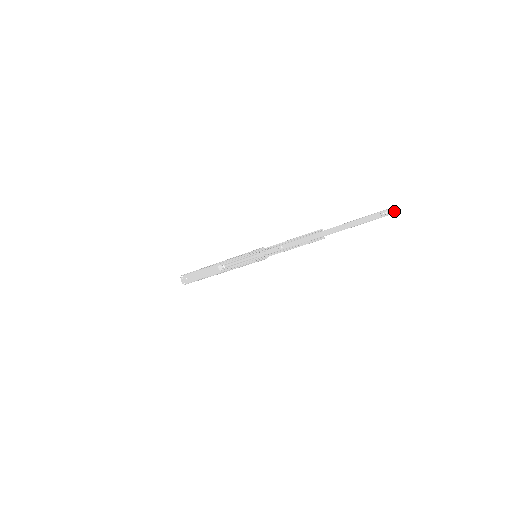
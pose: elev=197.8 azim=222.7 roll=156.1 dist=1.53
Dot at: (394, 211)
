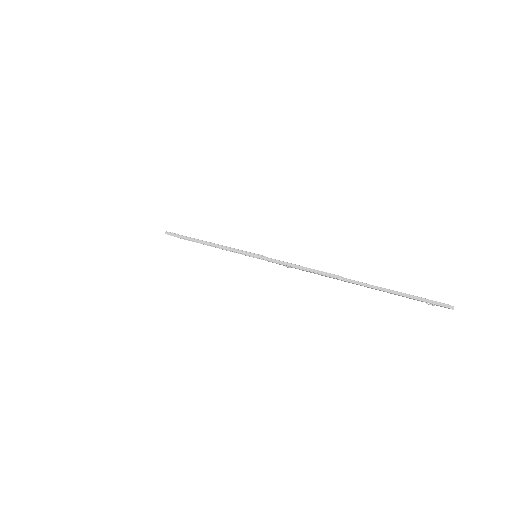
Dot at: occluded
